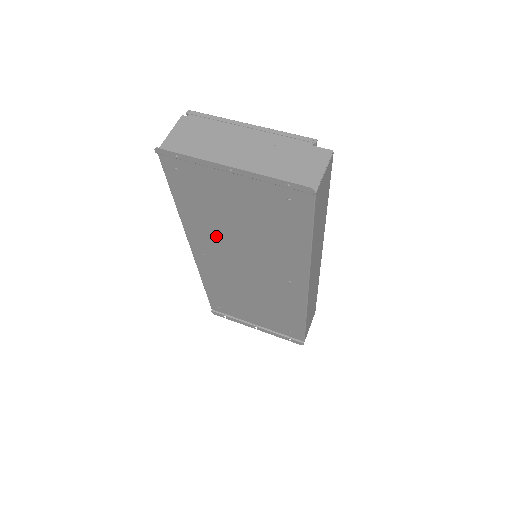
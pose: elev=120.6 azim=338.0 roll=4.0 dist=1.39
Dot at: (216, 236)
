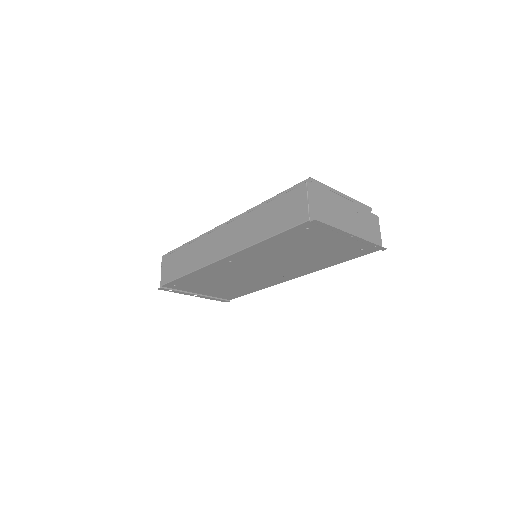
Dot at: (268, 255)
